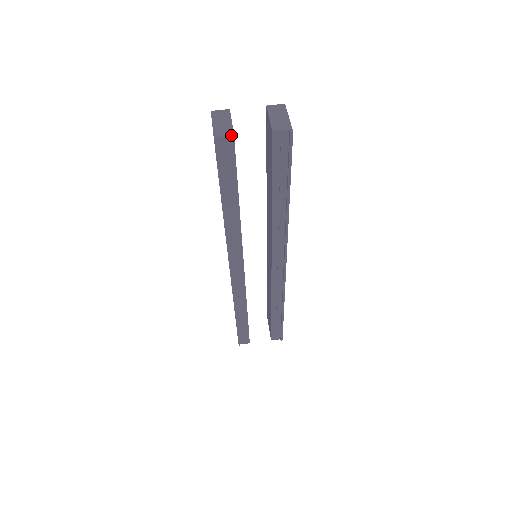
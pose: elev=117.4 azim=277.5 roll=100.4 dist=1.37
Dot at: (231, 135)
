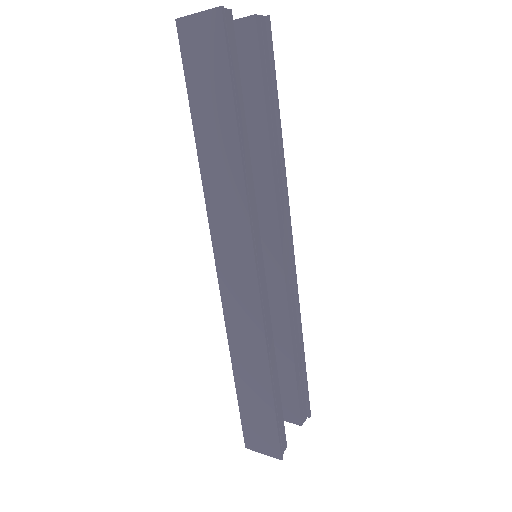
Dot at: (229, 9)
